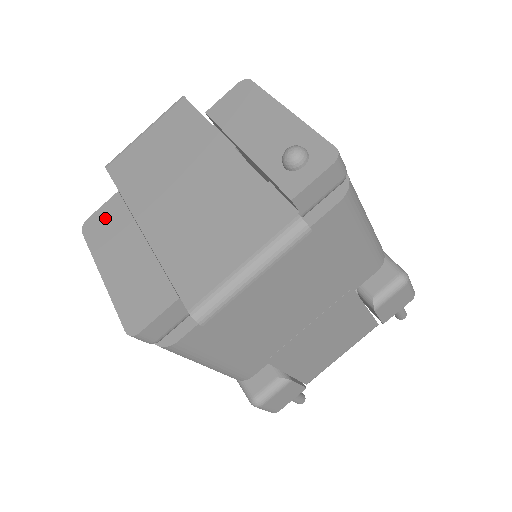
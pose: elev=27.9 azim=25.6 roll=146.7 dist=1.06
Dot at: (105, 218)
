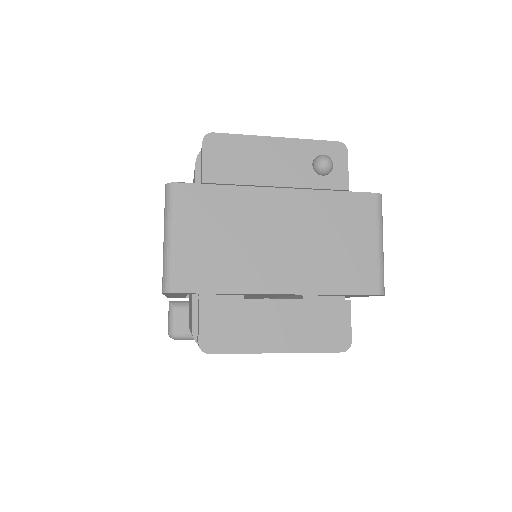
Dot at: (218, 324)
